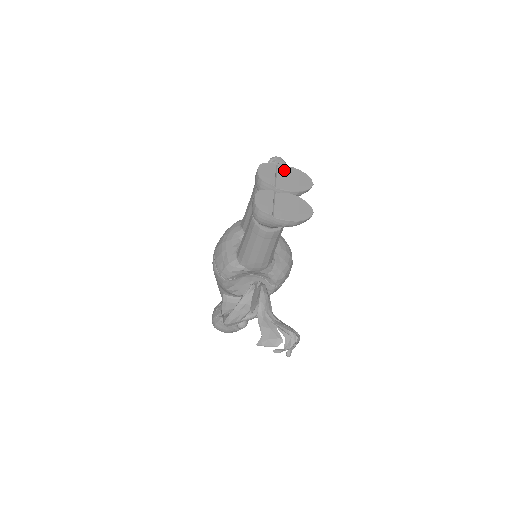
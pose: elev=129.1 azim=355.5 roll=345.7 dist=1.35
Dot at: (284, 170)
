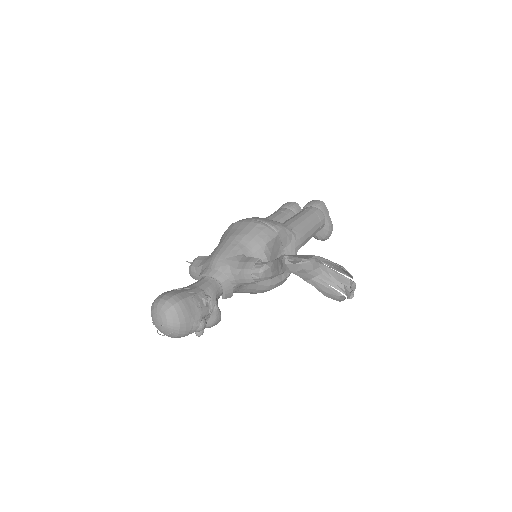
Dot at: occluded
